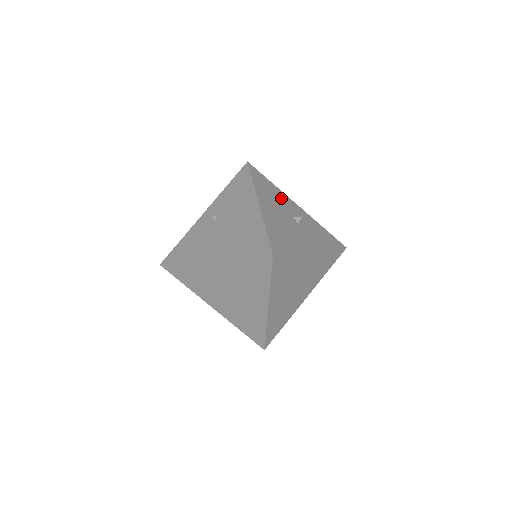
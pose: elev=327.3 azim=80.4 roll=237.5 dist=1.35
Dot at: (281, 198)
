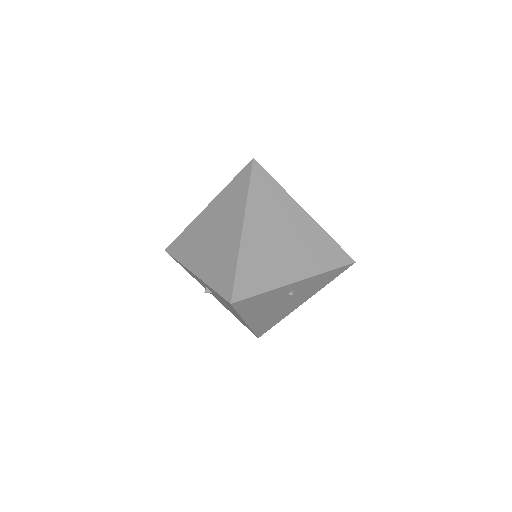
Dot at: occluded
